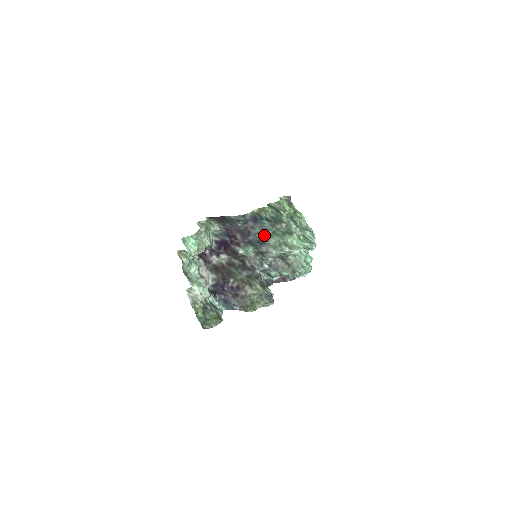
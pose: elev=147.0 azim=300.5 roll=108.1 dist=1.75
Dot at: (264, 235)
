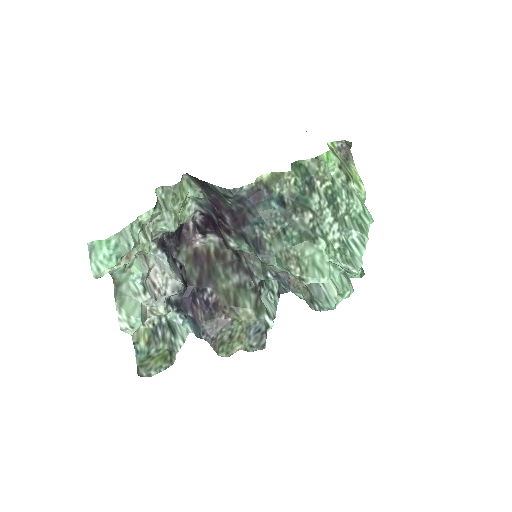
Dot at: (267, 231)
